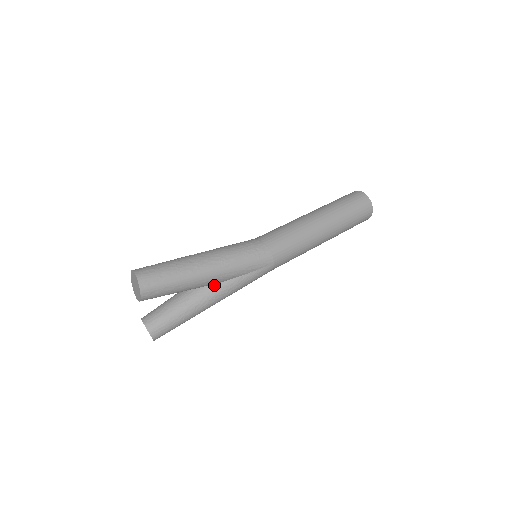
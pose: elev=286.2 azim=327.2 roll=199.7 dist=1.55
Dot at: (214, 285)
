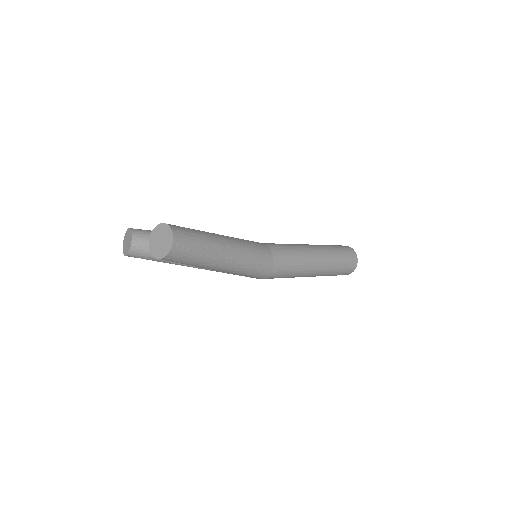
Dot at: occluded
